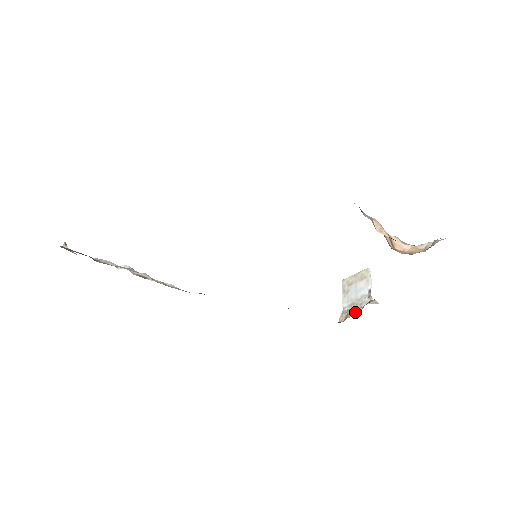
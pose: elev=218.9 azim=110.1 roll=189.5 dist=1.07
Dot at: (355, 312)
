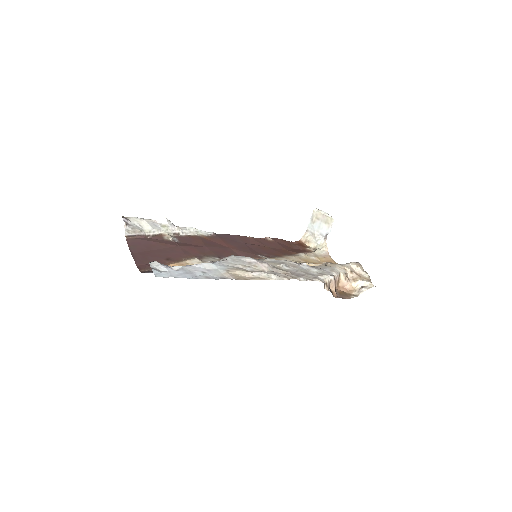
Dot at: (312, 244)
